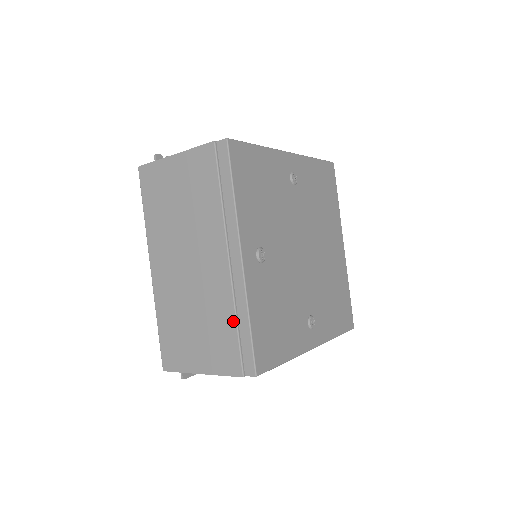
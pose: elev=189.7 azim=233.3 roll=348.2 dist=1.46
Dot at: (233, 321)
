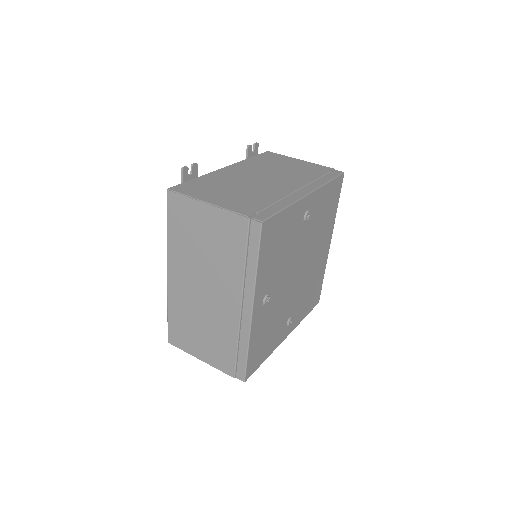
Dot at: (235, 345)
